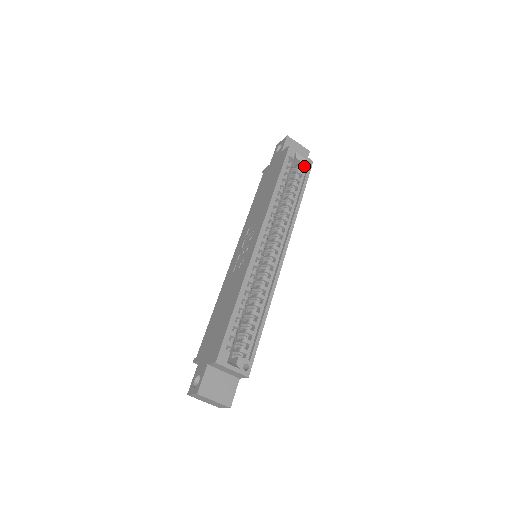
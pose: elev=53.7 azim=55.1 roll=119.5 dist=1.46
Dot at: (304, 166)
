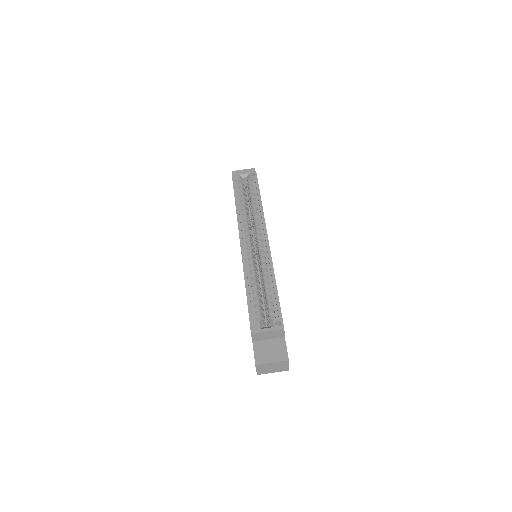
Dot at: (251, 178)
